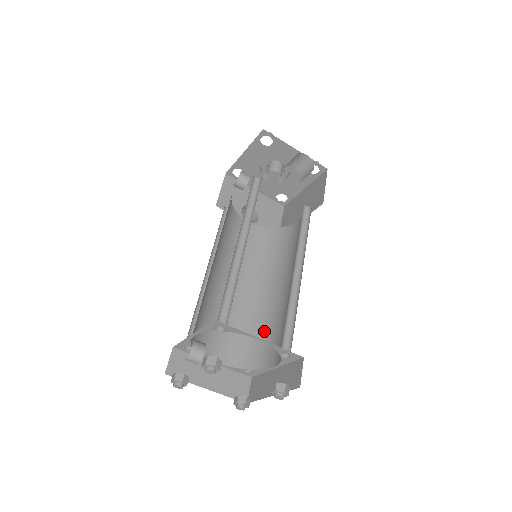
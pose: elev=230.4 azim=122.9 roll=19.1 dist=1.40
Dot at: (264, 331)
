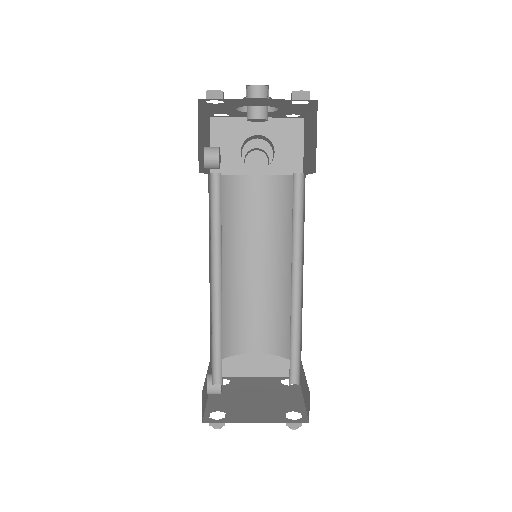
Dot at: occluded
